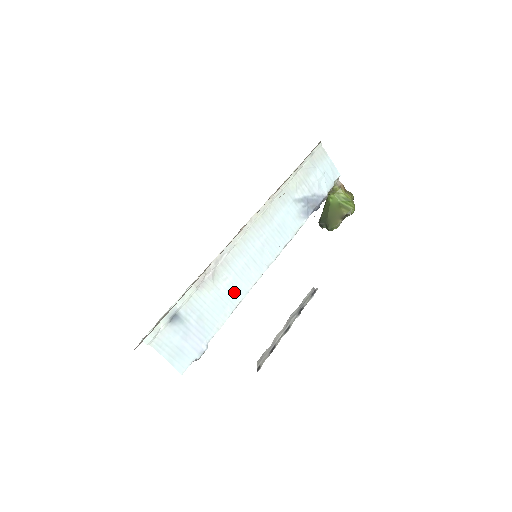
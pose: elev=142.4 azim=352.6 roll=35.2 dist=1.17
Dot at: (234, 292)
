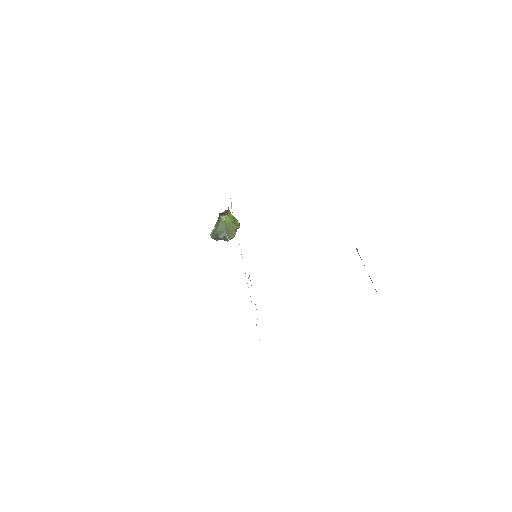
Dot at: occluded
